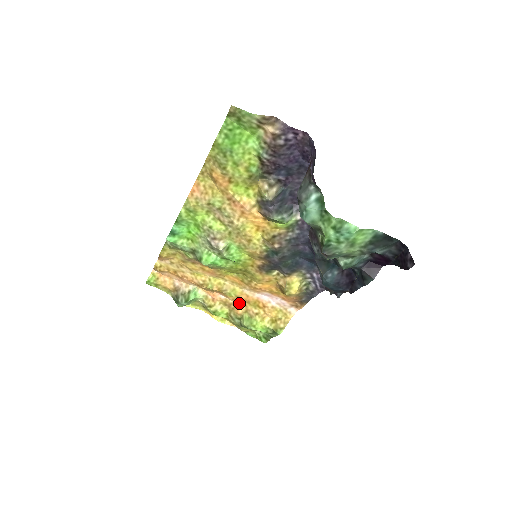
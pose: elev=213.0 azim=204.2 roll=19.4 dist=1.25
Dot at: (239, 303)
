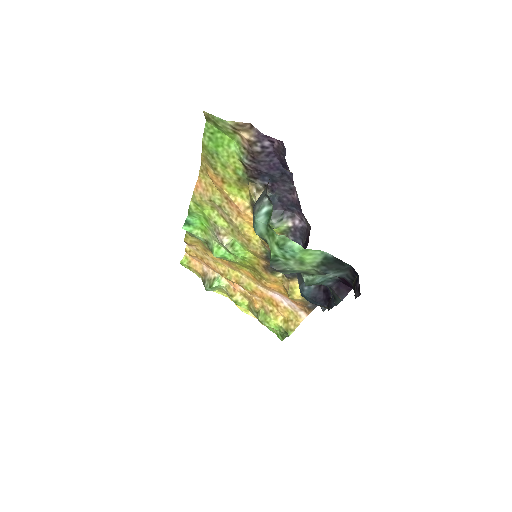
Dot at: (256, 297)
